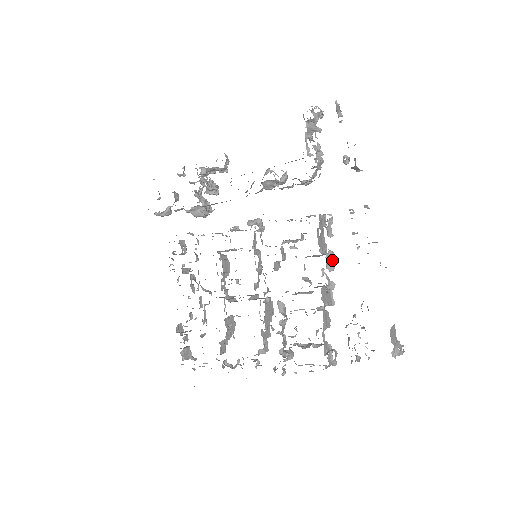
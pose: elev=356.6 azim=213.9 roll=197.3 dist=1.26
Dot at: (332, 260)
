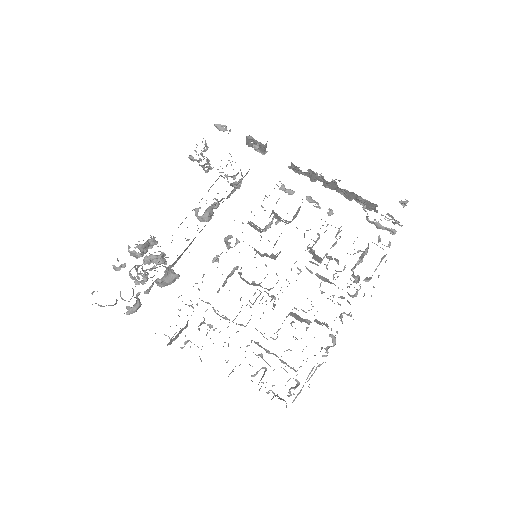
Dot at: (312, 199)
